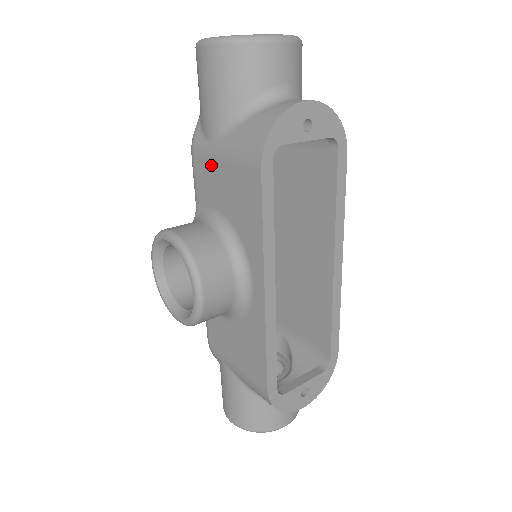
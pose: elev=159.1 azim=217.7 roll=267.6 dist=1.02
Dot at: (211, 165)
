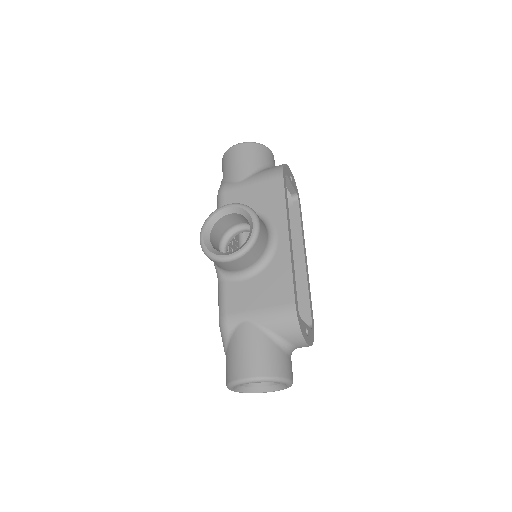
Dot at: (241, 190)
